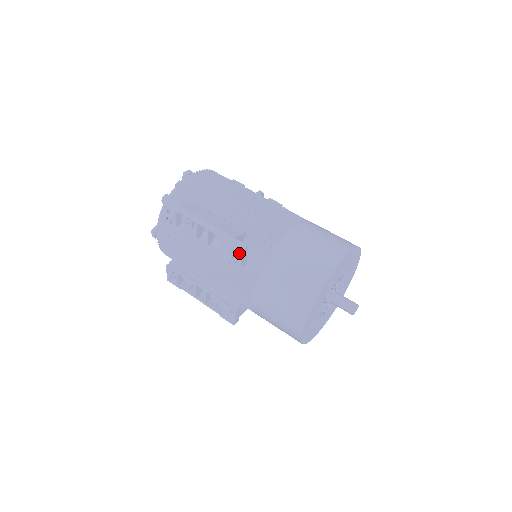
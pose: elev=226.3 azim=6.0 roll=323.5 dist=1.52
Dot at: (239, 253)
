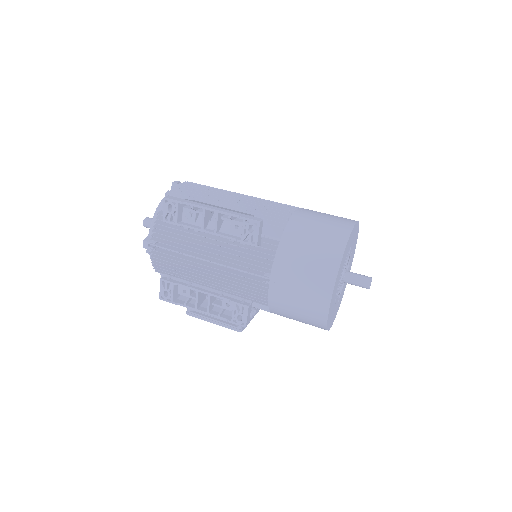
Dot at: (256, 227)
